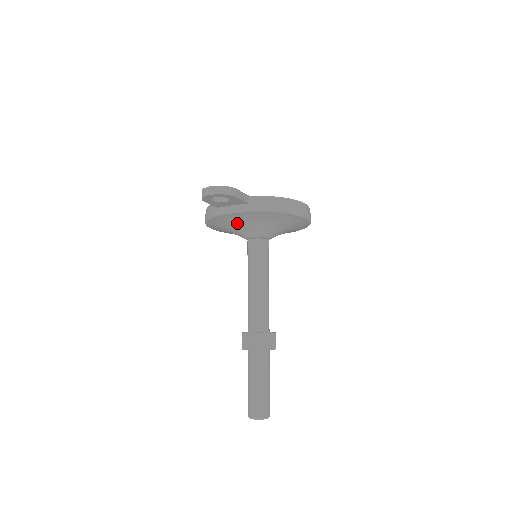
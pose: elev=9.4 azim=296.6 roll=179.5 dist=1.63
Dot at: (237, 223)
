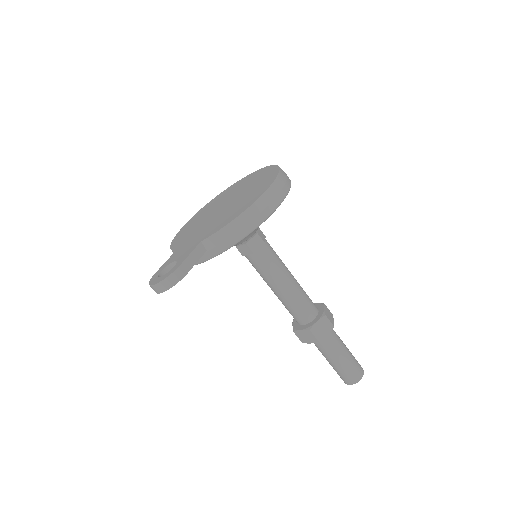
Dot at: occluded
